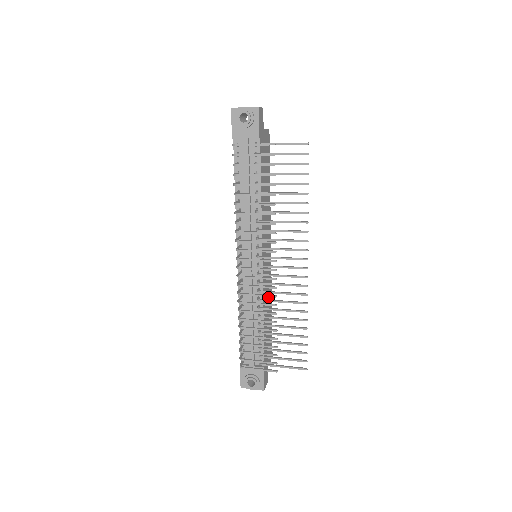
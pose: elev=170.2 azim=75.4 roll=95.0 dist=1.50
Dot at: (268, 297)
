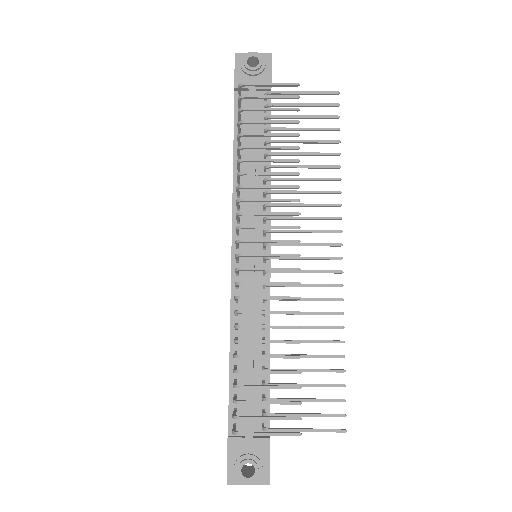
Dot at: occluded
